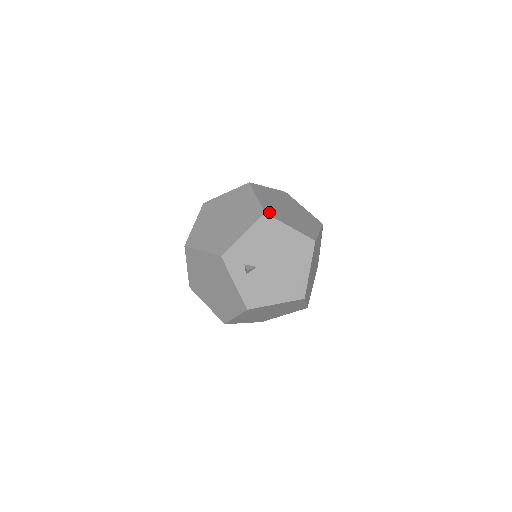
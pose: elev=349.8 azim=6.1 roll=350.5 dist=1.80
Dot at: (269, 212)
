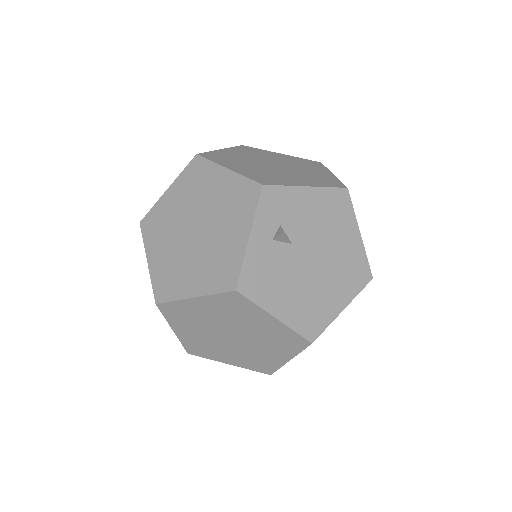
Dot at: occluded
